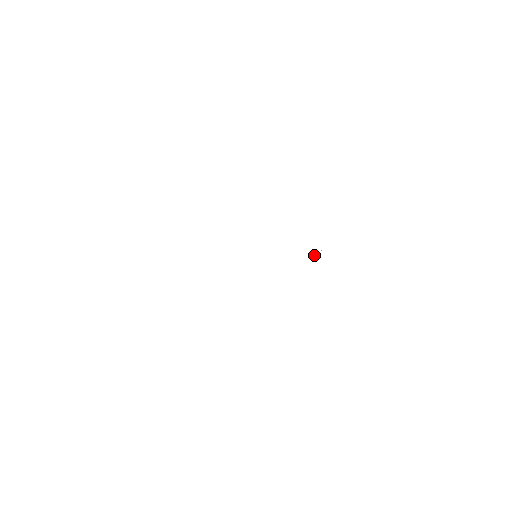
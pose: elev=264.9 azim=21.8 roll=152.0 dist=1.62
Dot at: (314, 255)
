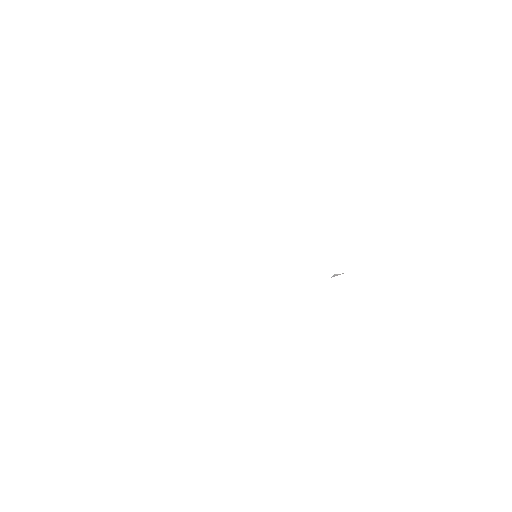
Dot at: (334, 275)
